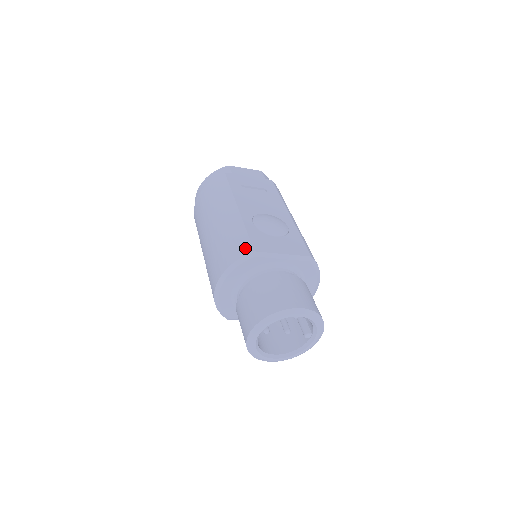
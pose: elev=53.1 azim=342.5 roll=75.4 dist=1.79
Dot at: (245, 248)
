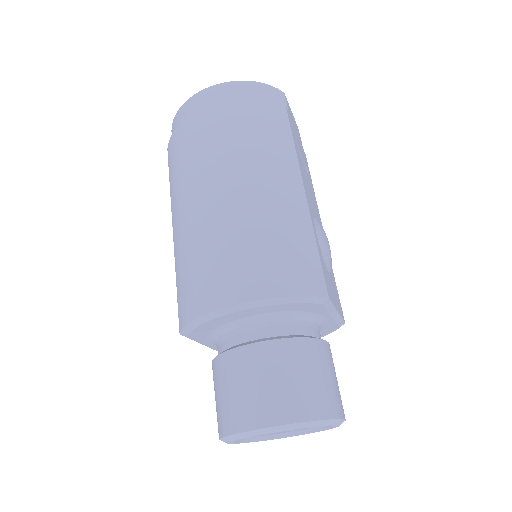
Dot at: (317, 281)
